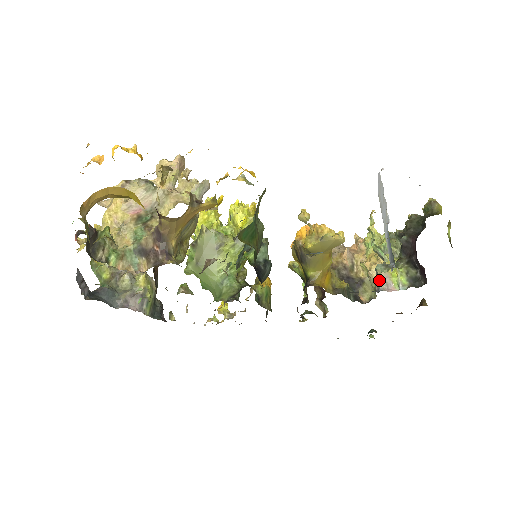
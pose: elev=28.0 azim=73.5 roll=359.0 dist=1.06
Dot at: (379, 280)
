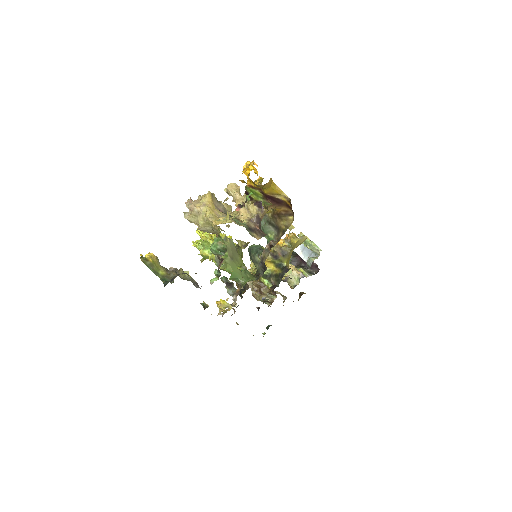
Dot at: (300, 273)
